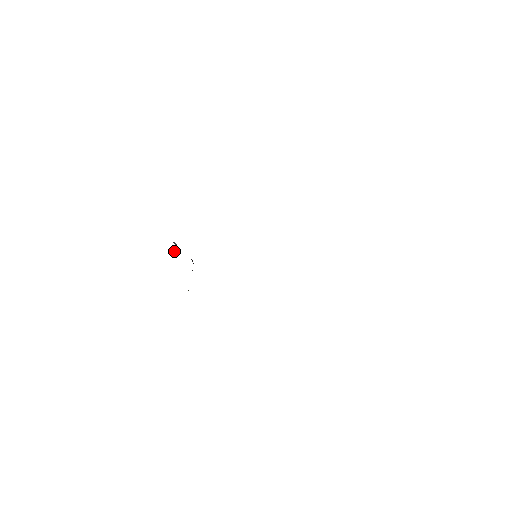
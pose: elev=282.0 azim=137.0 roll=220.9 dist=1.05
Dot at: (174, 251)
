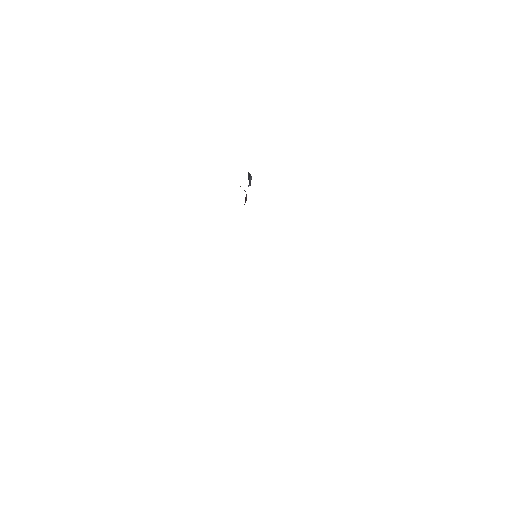
Dot at: occluded
